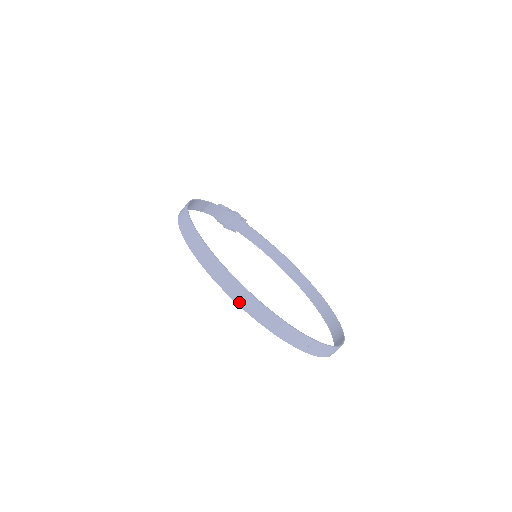
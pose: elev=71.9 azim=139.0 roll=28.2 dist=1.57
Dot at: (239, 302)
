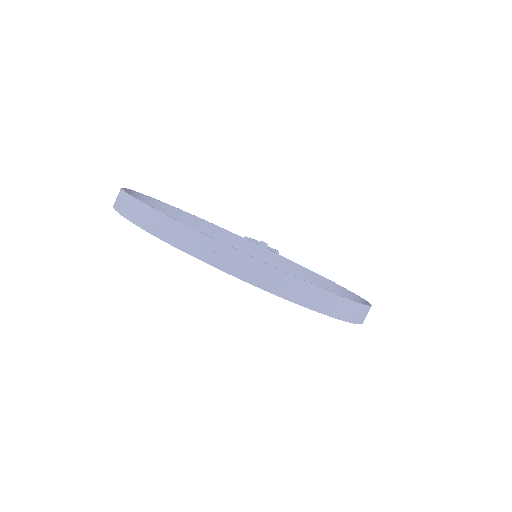
Dot at: (125, 214)
